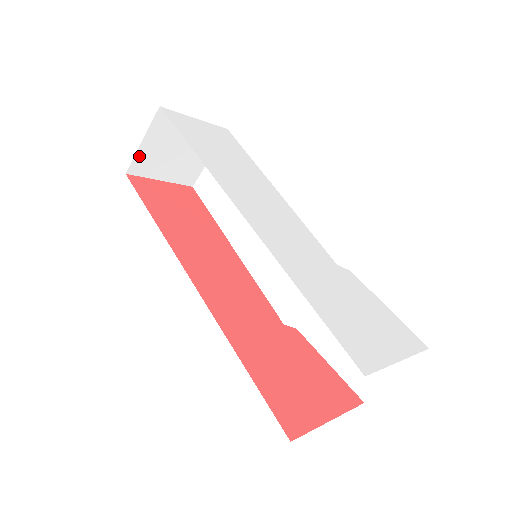
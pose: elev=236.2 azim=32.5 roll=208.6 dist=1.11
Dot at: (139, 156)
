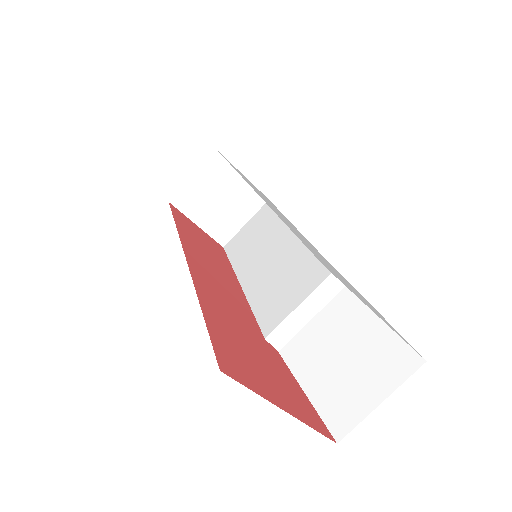
Dot at: (186, 190)
